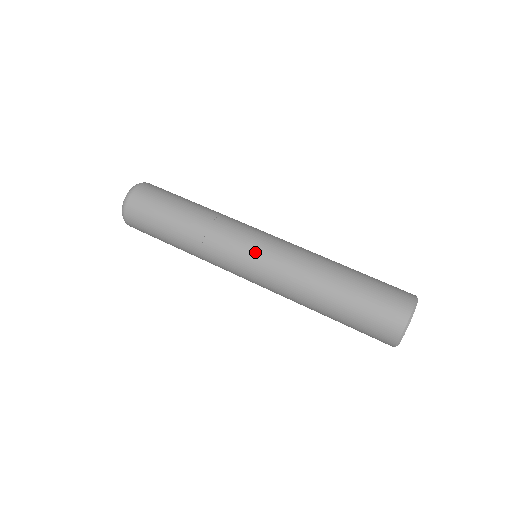
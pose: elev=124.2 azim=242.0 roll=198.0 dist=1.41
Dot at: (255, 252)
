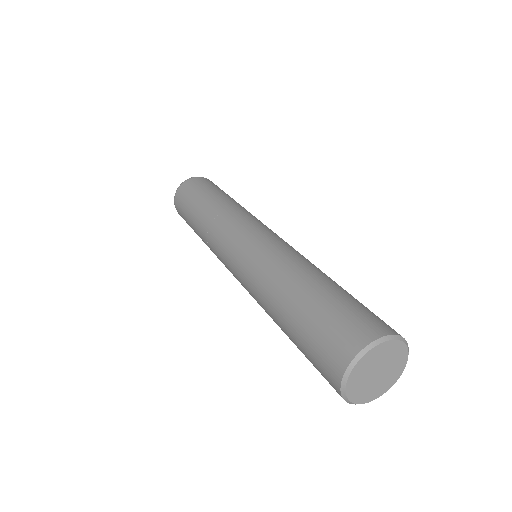
Dot at: (264, 231)
